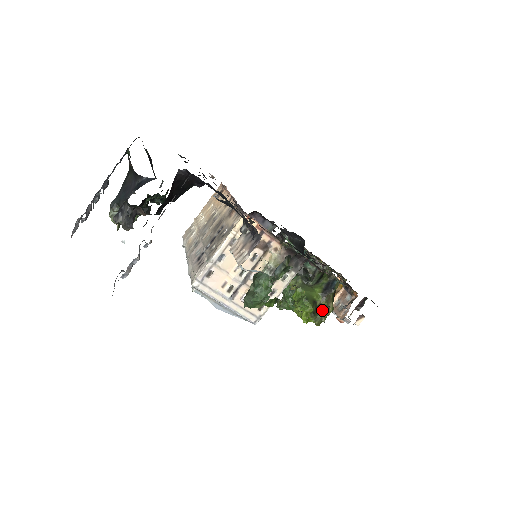
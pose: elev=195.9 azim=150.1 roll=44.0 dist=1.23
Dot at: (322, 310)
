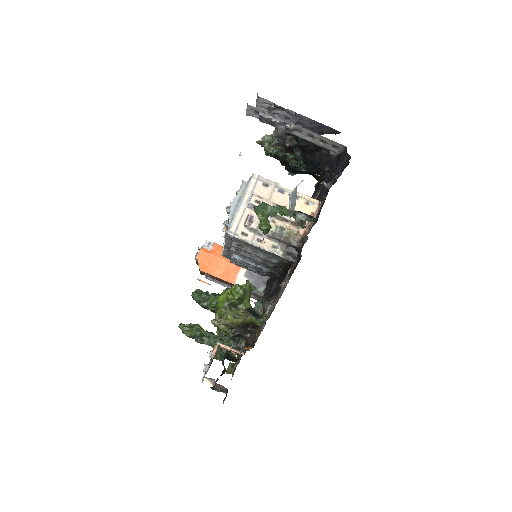
Dot at: (234, 313)
